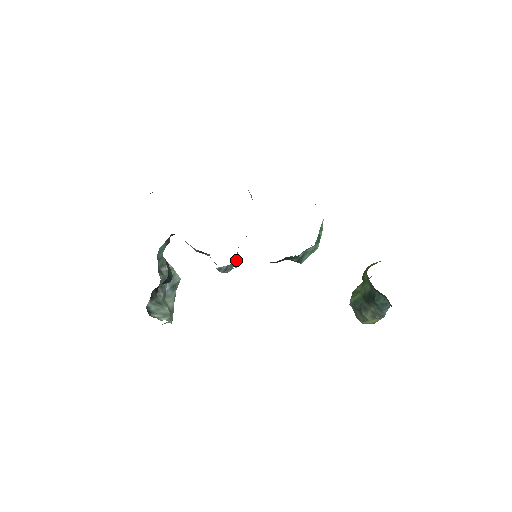
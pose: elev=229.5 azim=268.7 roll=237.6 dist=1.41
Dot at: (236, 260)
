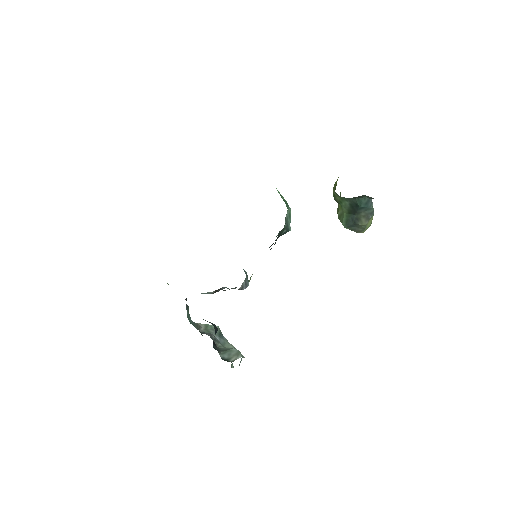
Dot at: (245, 272)
